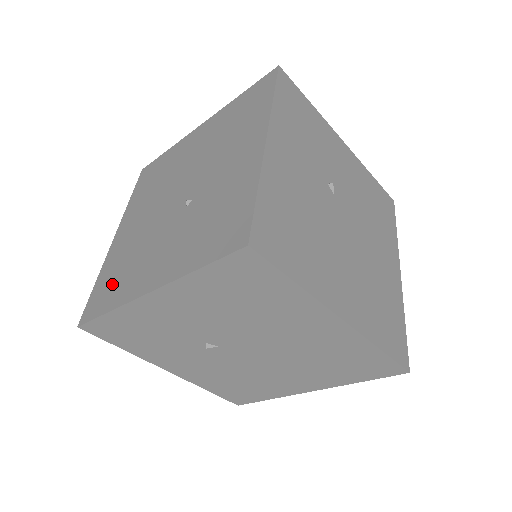
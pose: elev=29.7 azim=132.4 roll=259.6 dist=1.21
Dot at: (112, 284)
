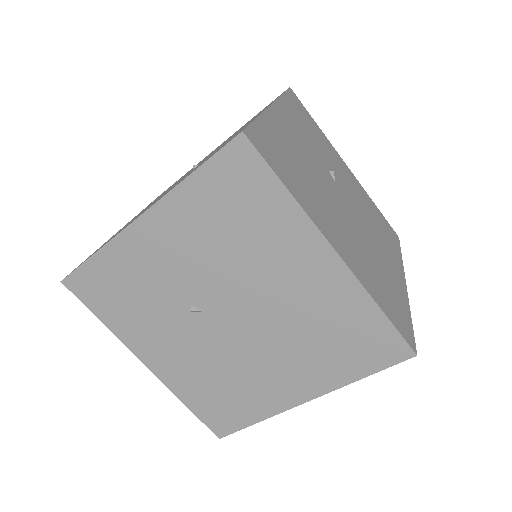
Dot at: occluded
